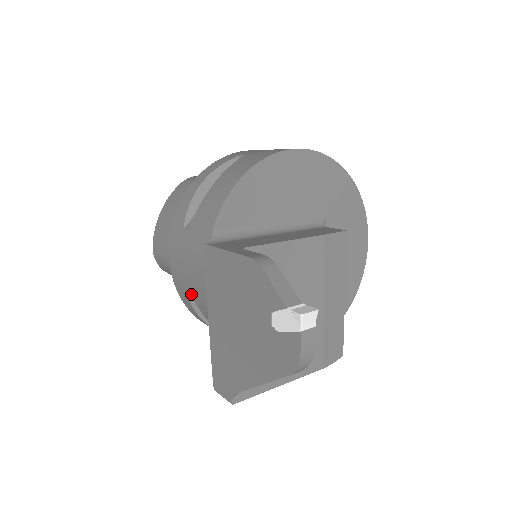
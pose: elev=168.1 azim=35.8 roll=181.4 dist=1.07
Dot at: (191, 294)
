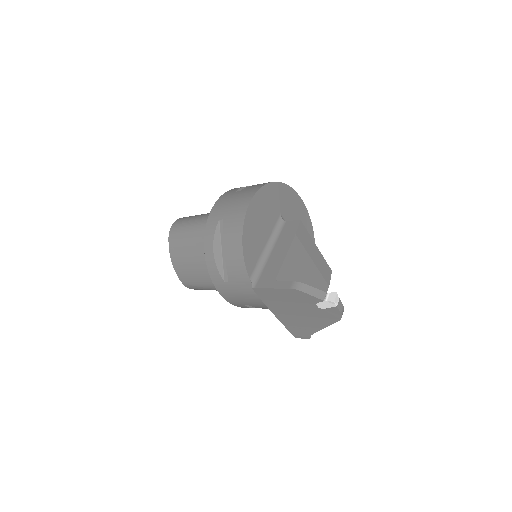
Dot at: (249, 305)
